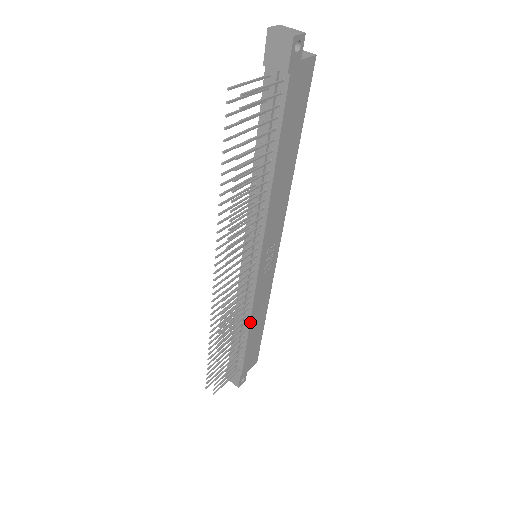
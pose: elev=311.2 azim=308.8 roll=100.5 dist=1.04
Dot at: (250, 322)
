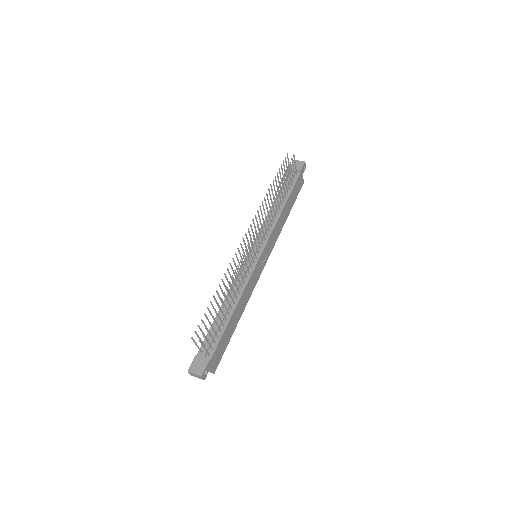
Dot at: (239, 300)
